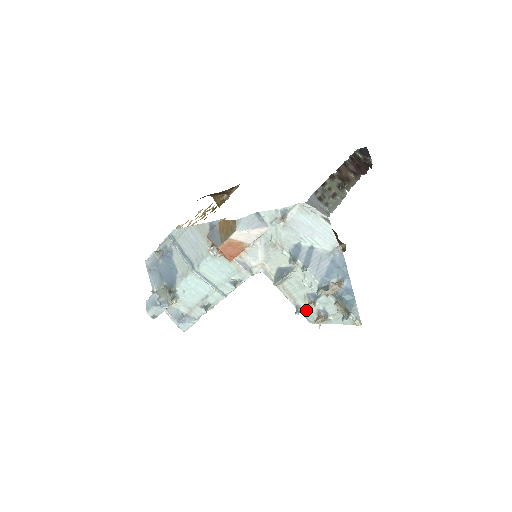
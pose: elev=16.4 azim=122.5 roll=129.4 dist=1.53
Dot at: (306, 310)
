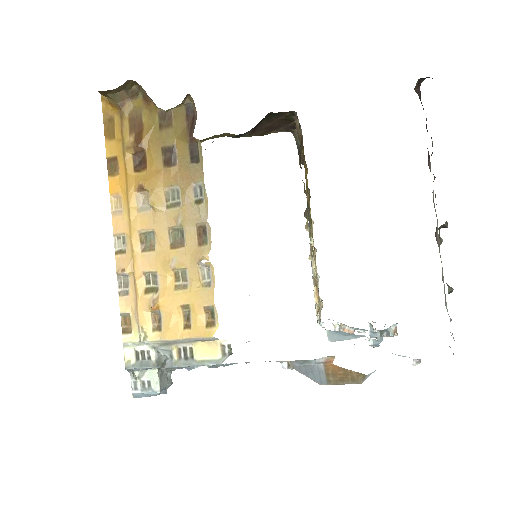
Dot at: occluded
